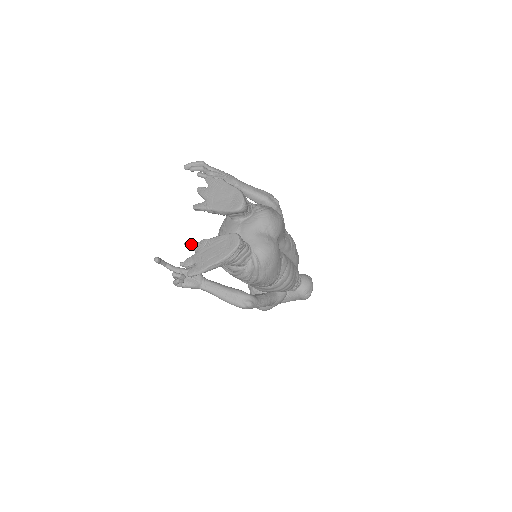
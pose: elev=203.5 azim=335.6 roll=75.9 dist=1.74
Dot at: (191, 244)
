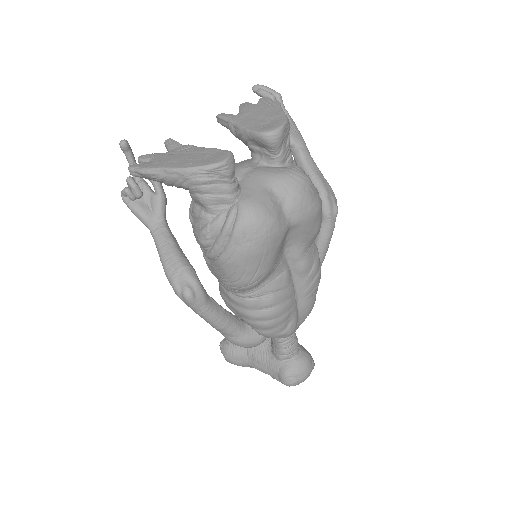
Dot at: (172, 142)
